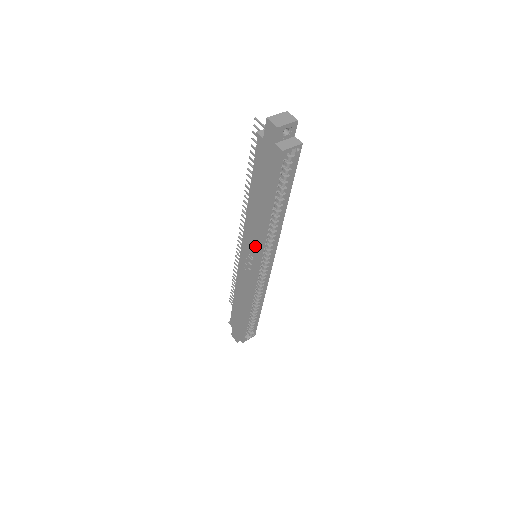
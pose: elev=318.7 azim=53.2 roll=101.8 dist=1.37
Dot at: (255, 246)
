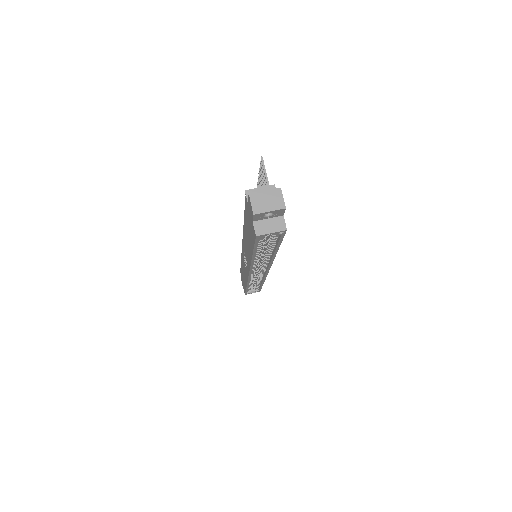
Dot at: (247, 259)
